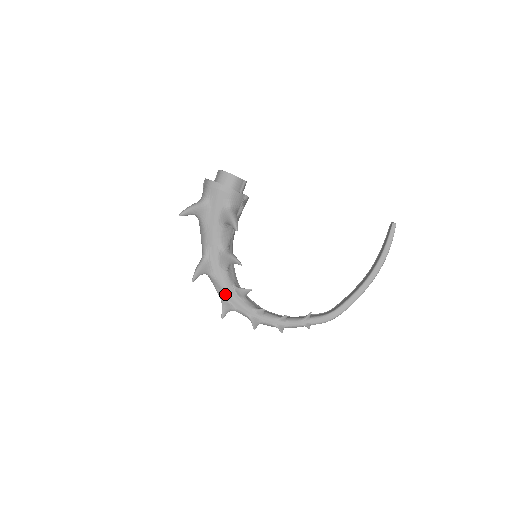
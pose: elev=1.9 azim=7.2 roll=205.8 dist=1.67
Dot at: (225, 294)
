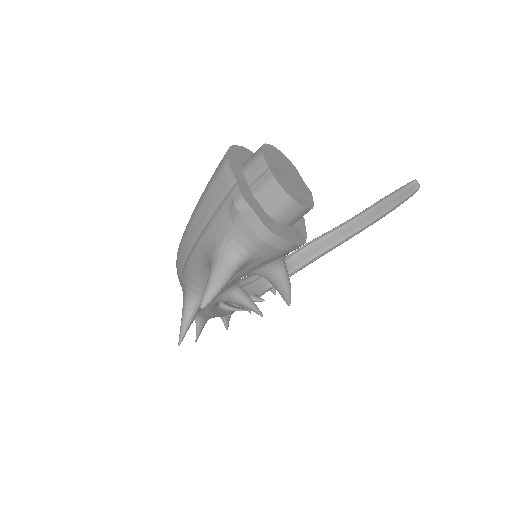
Dot at: (205, 316)
